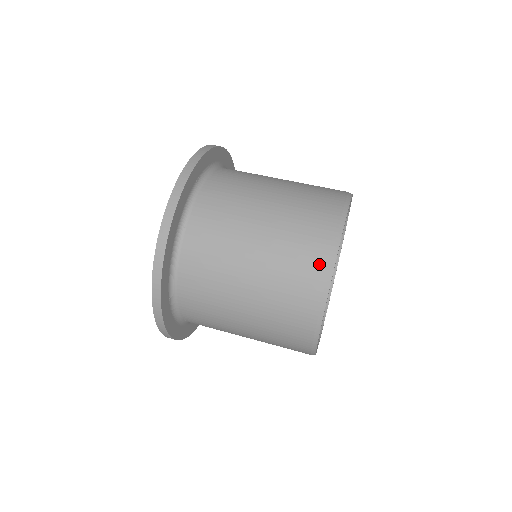
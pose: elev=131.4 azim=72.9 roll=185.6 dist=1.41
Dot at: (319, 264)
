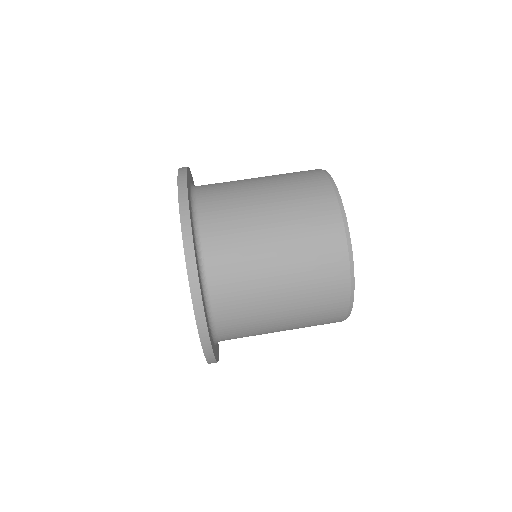
Dot at: (337, 242)
